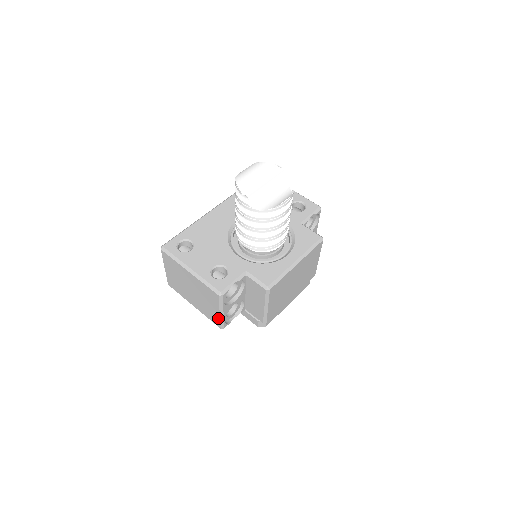
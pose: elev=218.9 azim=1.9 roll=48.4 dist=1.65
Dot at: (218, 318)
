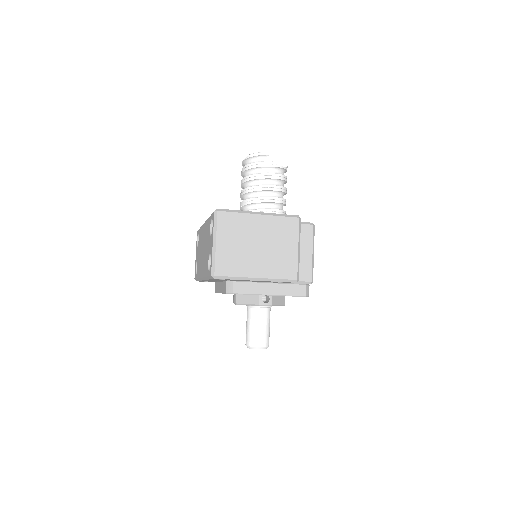
Dot at: (295, 261)
